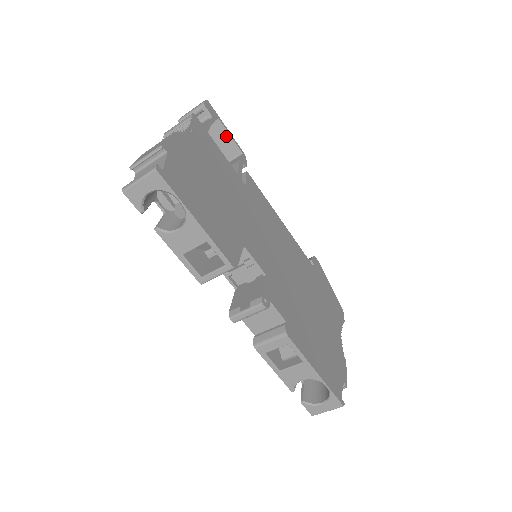
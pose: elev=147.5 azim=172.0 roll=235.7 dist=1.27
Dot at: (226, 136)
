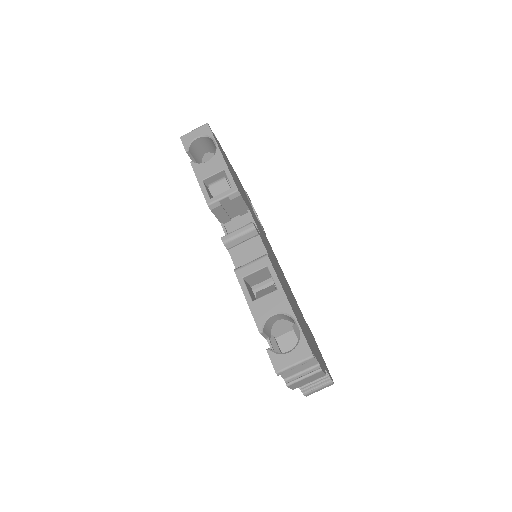
Dot at: occluded
